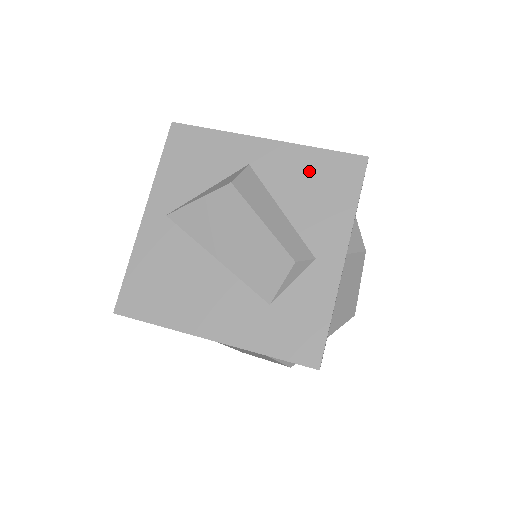
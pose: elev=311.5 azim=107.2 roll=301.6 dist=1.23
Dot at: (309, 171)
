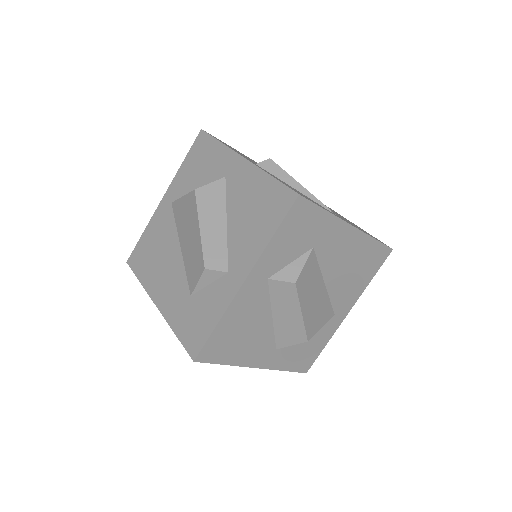
Dot at: (256, 195)
